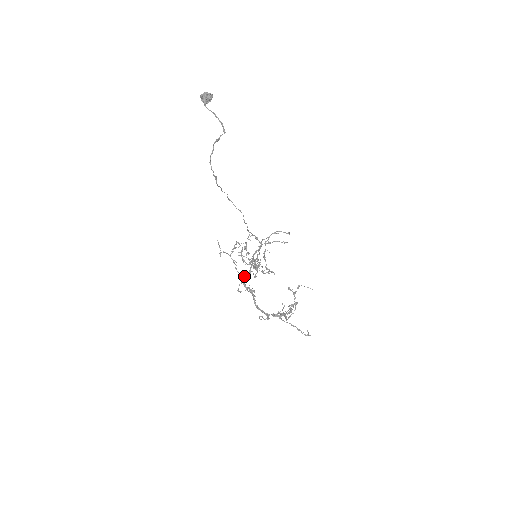
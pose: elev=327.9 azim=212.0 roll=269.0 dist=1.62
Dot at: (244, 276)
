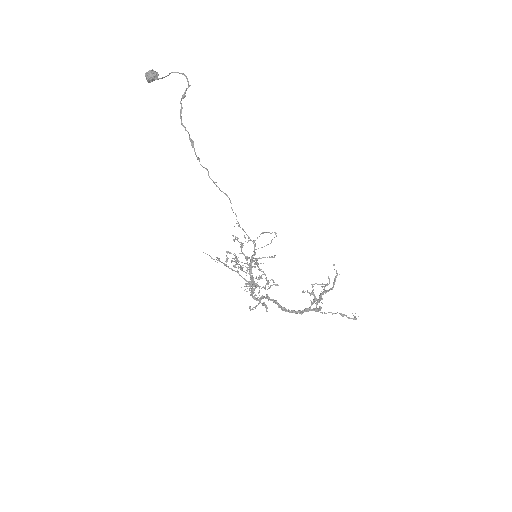
Dot at: occluded
